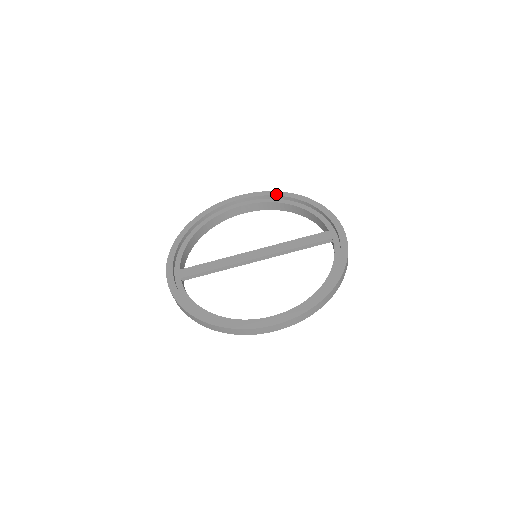
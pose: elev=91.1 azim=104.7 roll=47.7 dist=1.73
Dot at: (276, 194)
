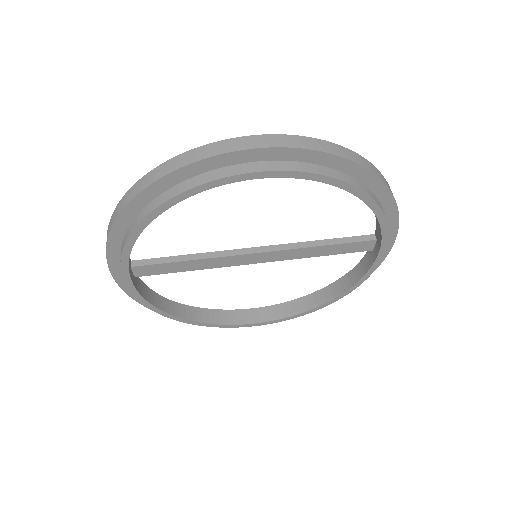
Dot at: (303, 297)
